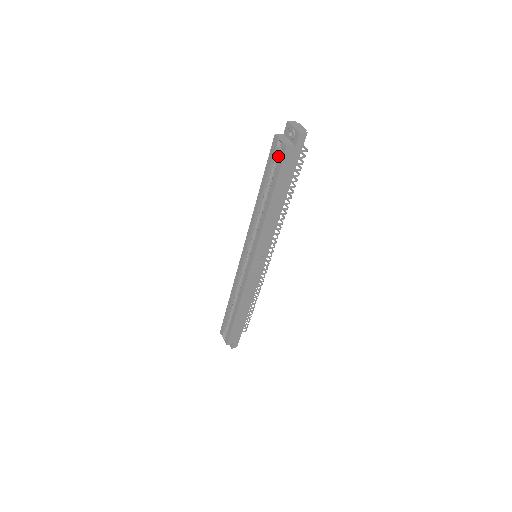
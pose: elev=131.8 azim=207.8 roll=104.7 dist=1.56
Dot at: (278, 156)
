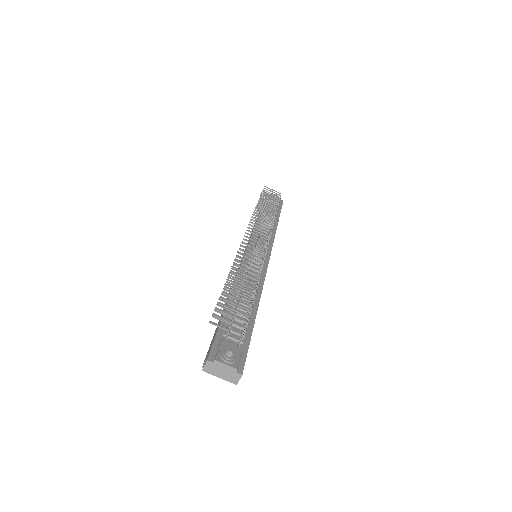
Dot at: occluded
